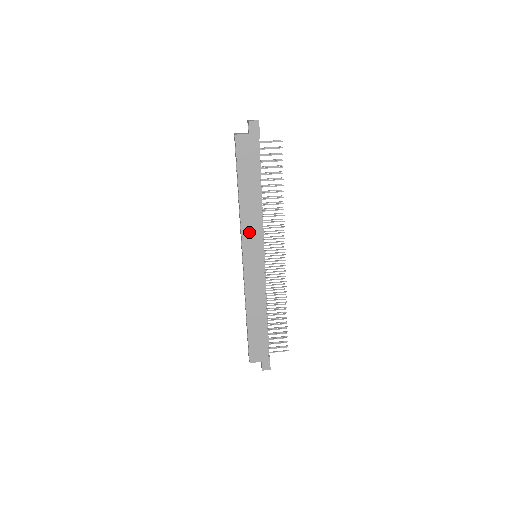
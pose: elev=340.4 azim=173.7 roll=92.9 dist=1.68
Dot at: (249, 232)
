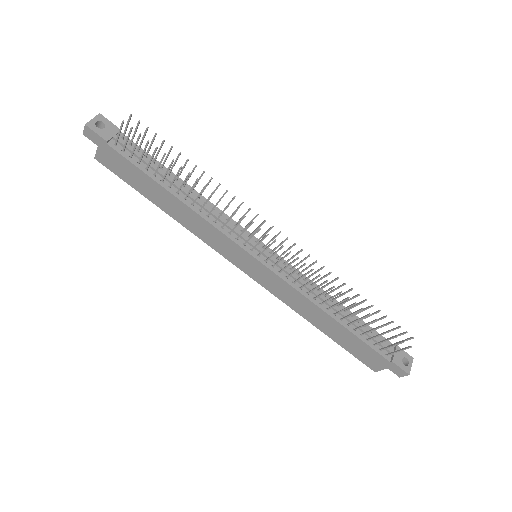
Dot at: (214, 241)
